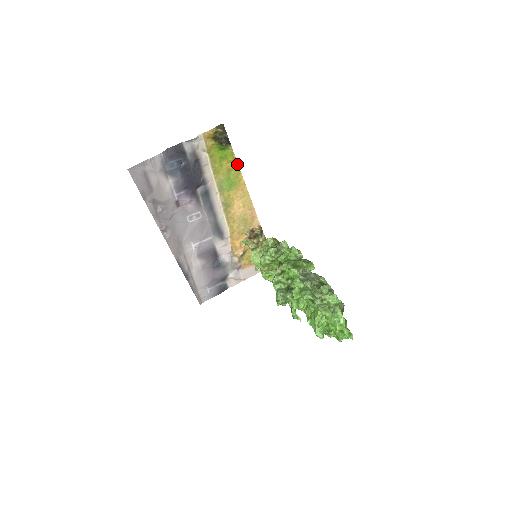
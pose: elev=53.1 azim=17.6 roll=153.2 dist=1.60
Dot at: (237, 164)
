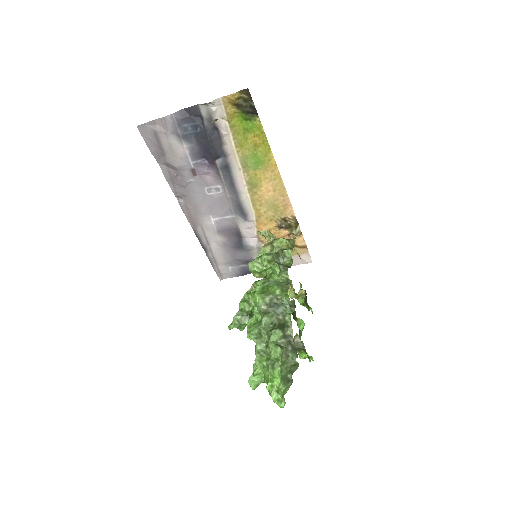
Dot at: (266, 140)
